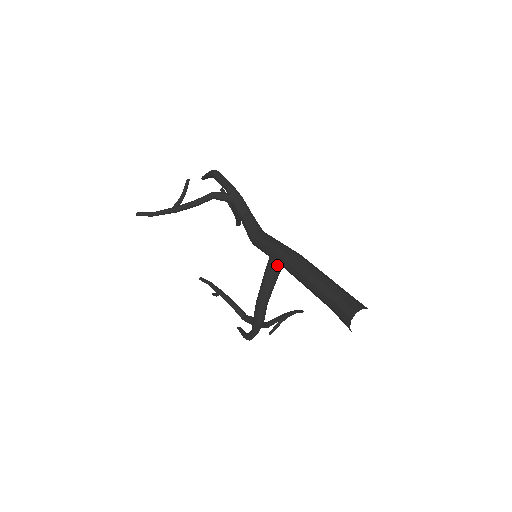
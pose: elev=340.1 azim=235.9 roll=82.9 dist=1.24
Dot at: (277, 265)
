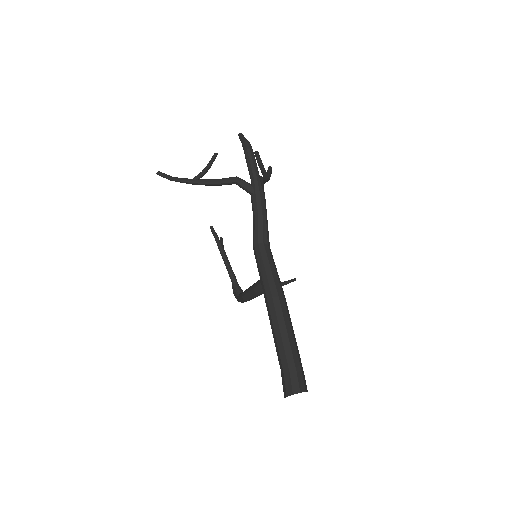
Dot at: occluded
